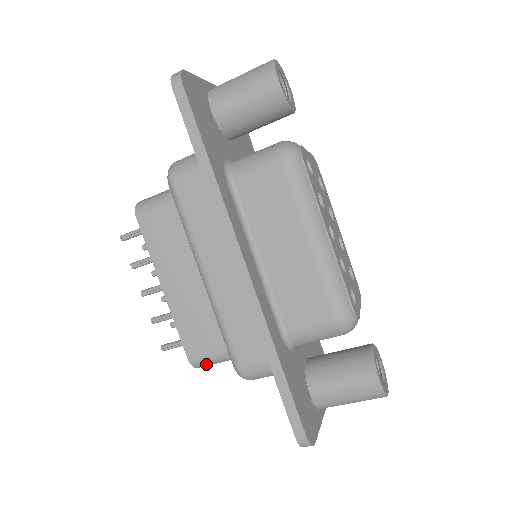
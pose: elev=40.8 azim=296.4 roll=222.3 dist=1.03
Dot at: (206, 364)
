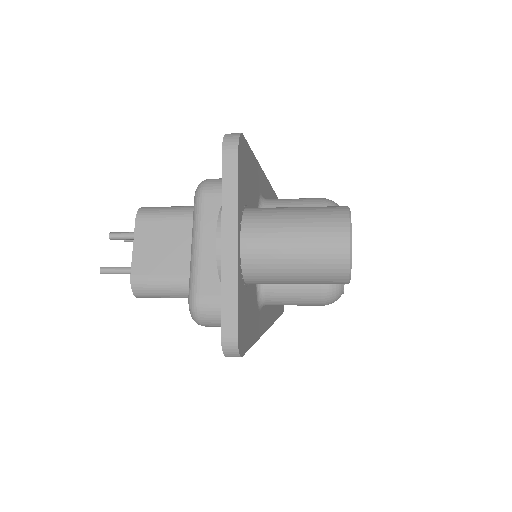
Dot at: occluded
